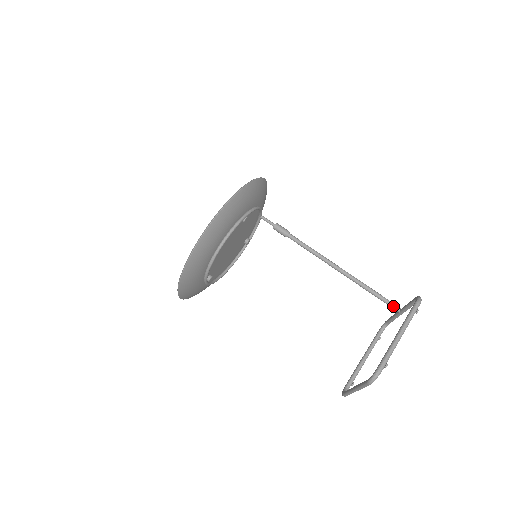
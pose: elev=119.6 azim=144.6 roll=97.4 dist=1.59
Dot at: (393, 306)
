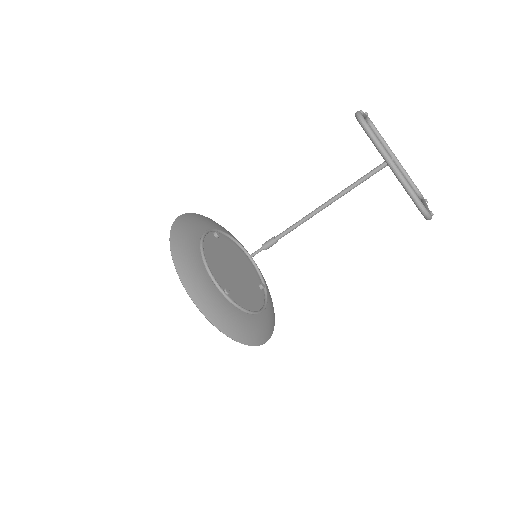
Dot at: (383, 163)
